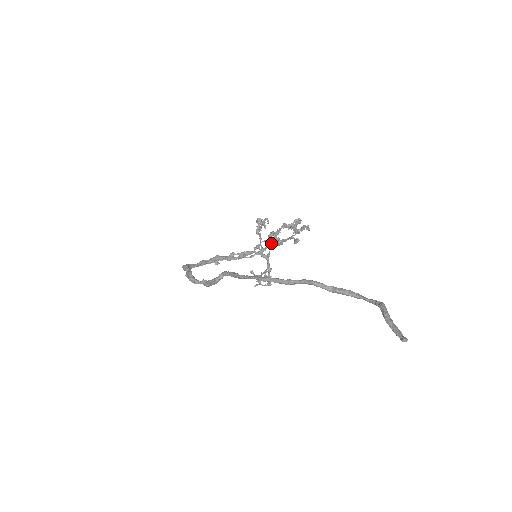
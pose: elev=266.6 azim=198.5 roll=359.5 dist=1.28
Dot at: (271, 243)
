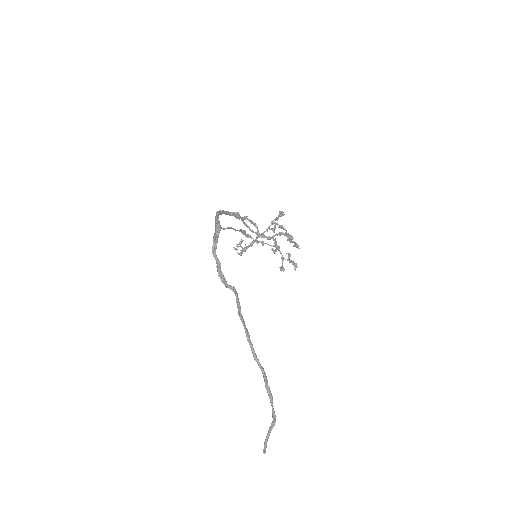
Dot at: (270, 238)
